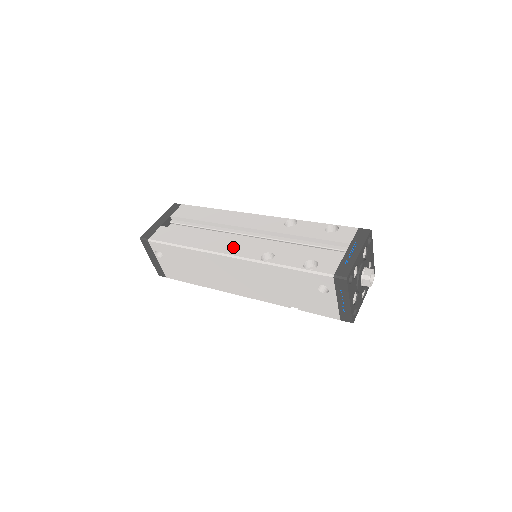
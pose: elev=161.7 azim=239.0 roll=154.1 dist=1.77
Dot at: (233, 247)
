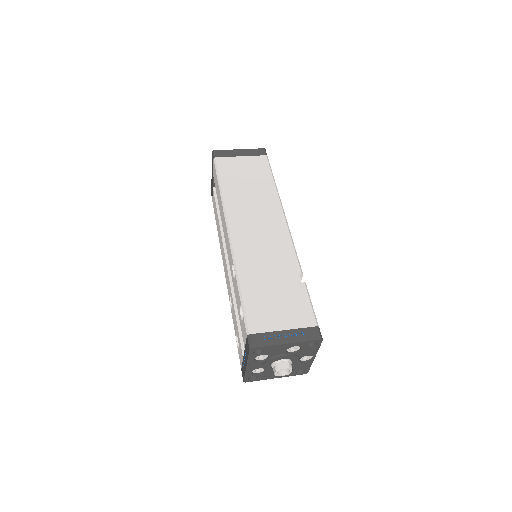
Dot at: (224, 266)
